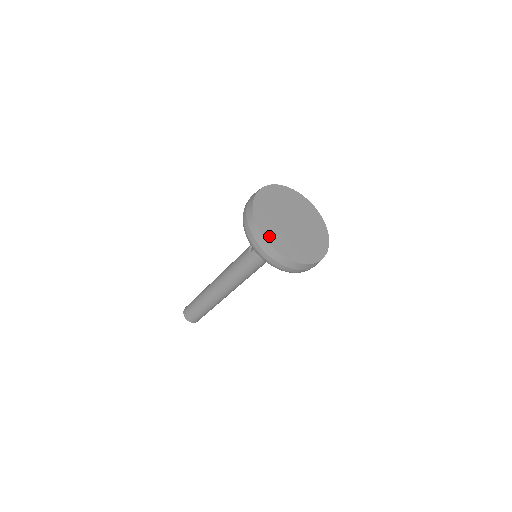
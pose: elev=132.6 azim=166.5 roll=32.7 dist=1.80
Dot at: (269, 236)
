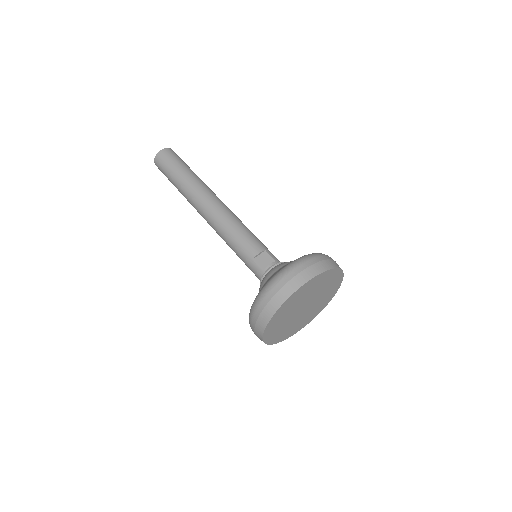
Dot at: (272, 323)
